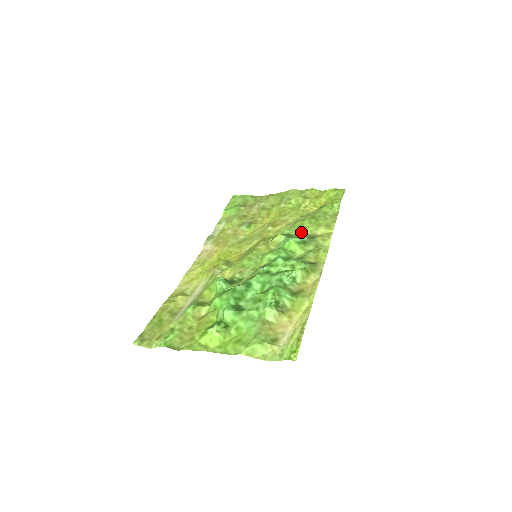
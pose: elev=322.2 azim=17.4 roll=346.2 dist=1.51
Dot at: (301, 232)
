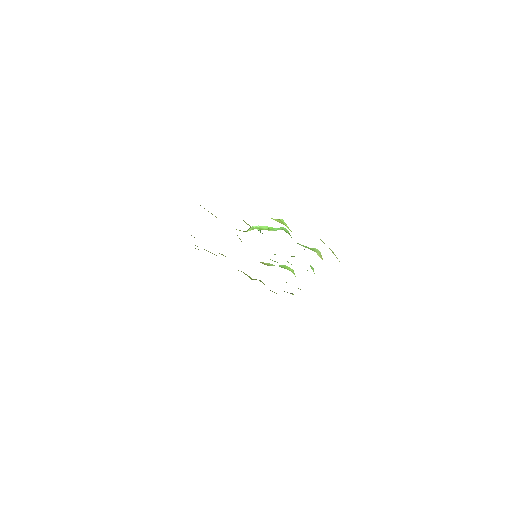
Dot at: occluded
